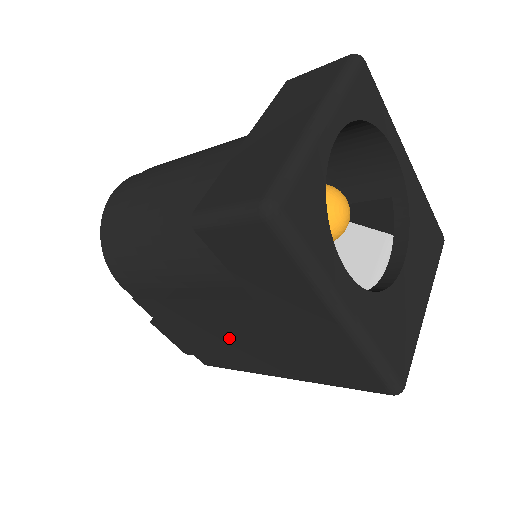
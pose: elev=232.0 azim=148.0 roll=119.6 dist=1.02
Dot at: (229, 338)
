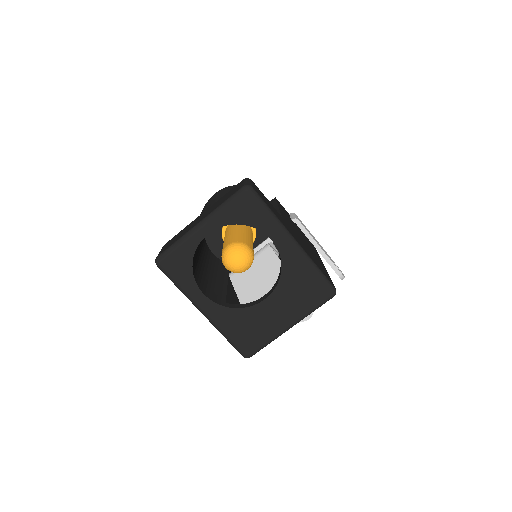
Dot at: occluded
